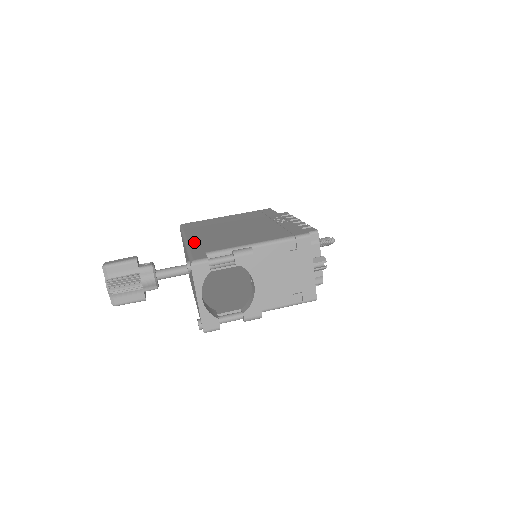
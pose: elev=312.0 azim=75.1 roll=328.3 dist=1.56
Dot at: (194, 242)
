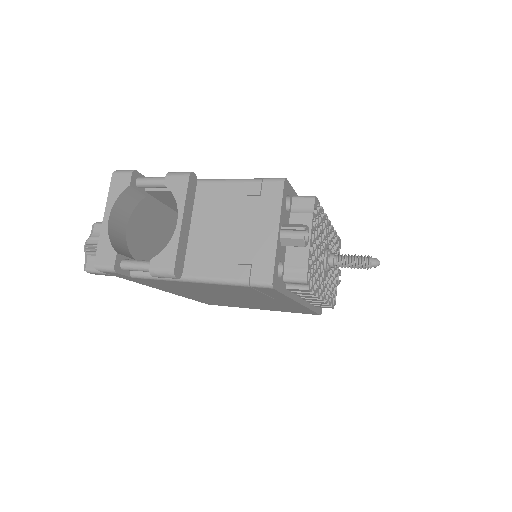
Dot at: occluded
